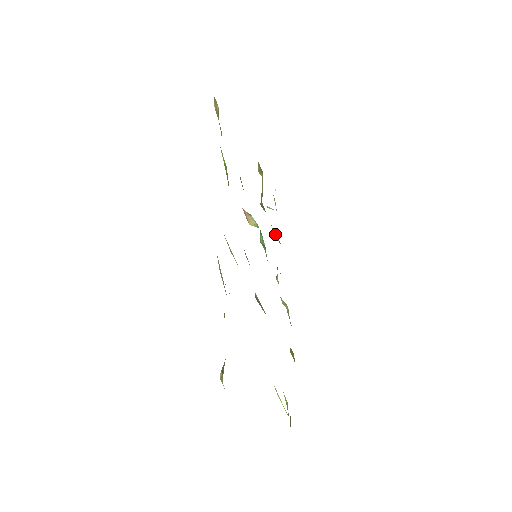
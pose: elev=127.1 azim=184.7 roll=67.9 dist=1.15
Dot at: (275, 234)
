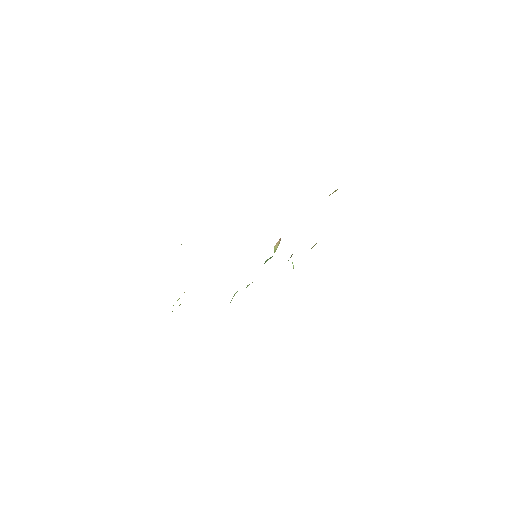
Dot at: occluded
